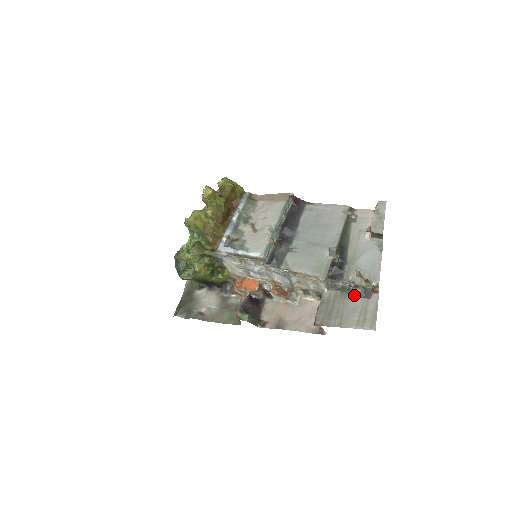
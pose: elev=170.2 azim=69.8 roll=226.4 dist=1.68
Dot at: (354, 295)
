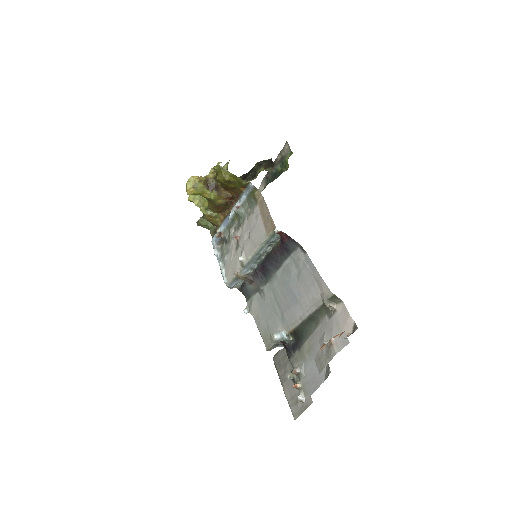
Dot at: occluded
